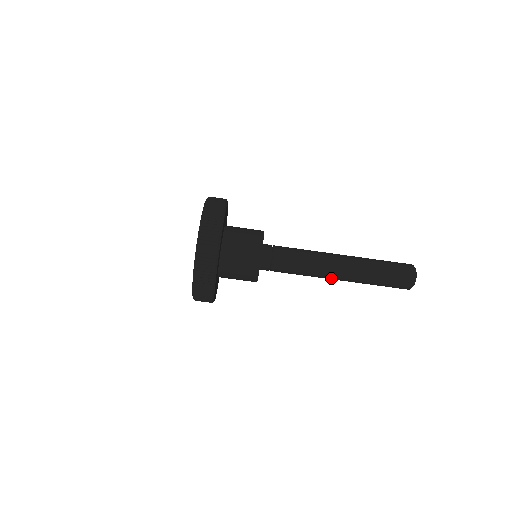
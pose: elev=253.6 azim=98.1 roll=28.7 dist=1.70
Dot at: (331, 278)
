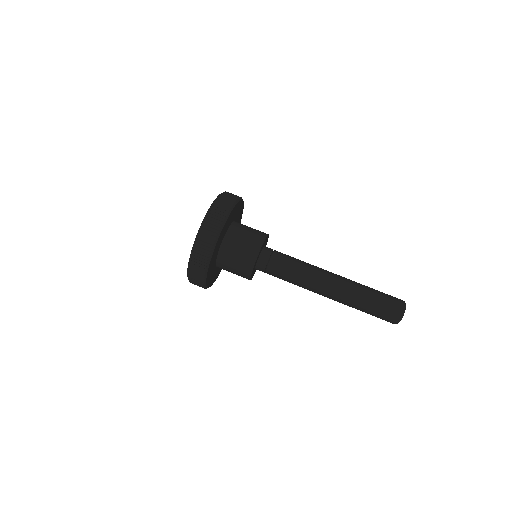
Dot at: (321, 293)
